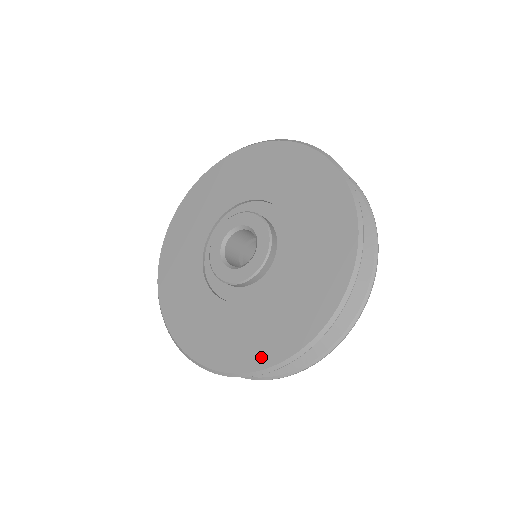
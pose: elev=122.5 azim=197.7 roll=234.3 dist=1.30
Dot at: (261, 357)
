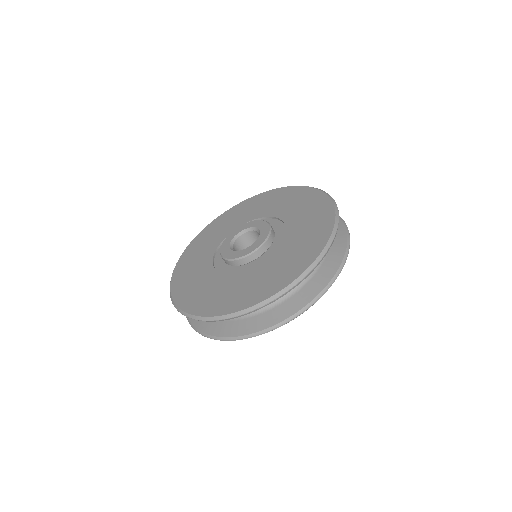
Dot at: (201, 308)
